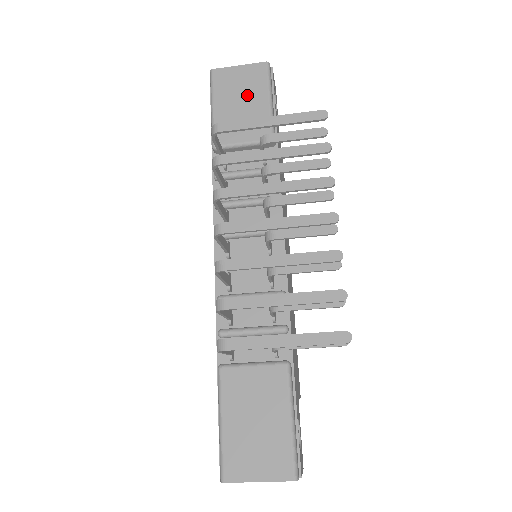
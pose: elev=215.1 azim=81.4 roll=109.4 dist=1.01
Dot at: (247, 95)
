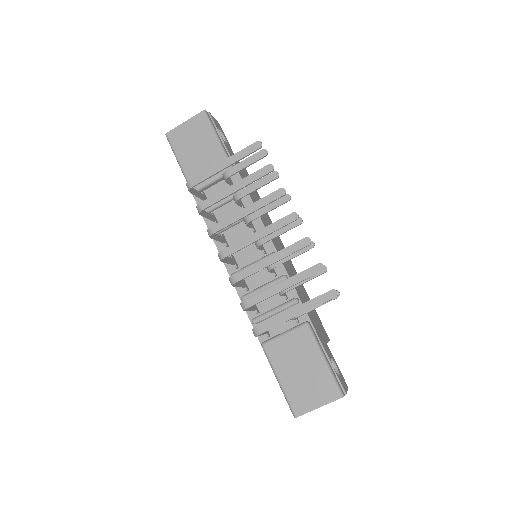
Dot at: (200, 143)
